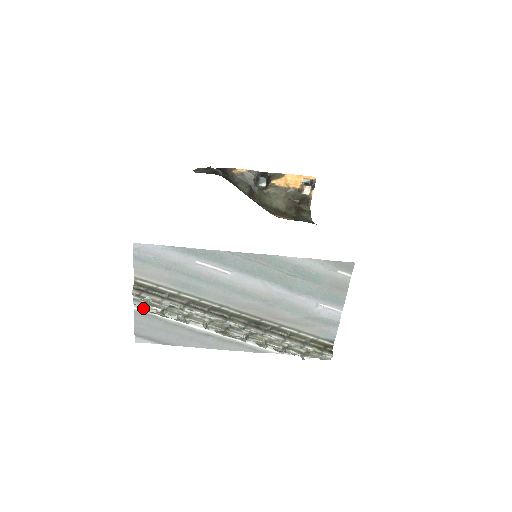
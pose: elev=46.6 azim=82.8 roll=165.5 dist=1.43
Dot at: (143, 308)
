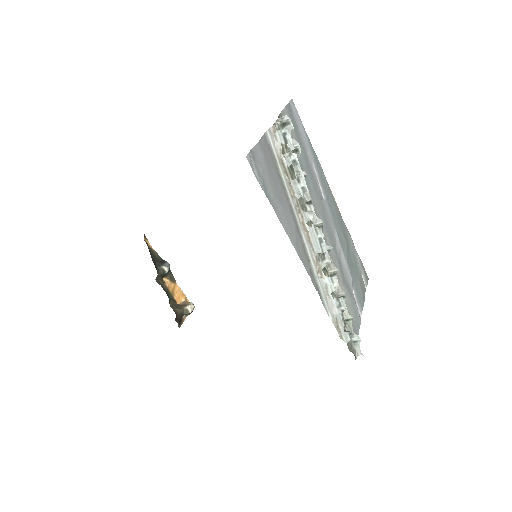
Dot at: (284, 136)
